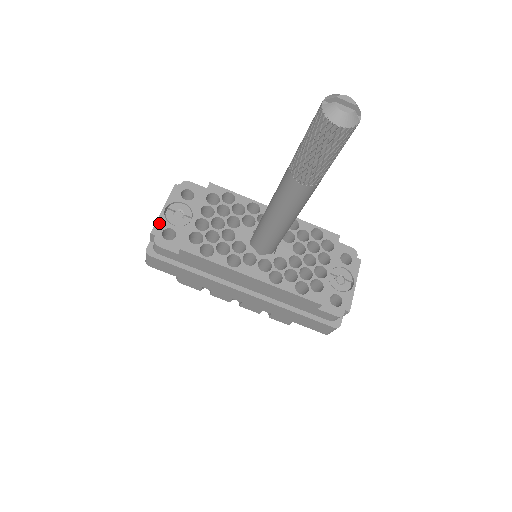
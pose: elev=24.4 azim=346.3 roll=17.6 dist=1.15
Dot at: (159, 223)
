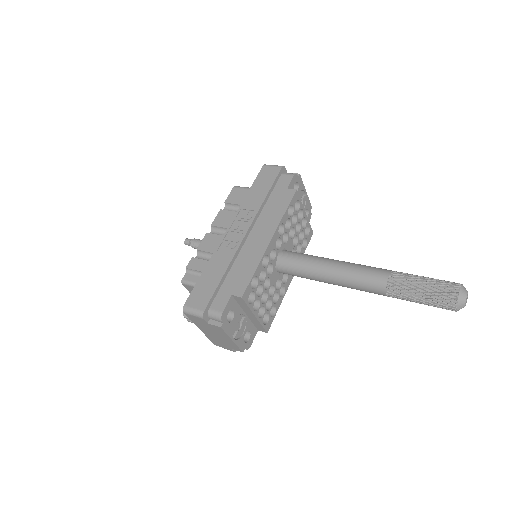
Dot at: (240, 345)
